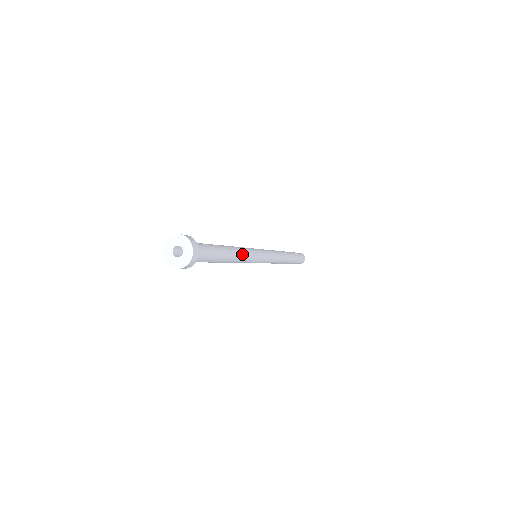
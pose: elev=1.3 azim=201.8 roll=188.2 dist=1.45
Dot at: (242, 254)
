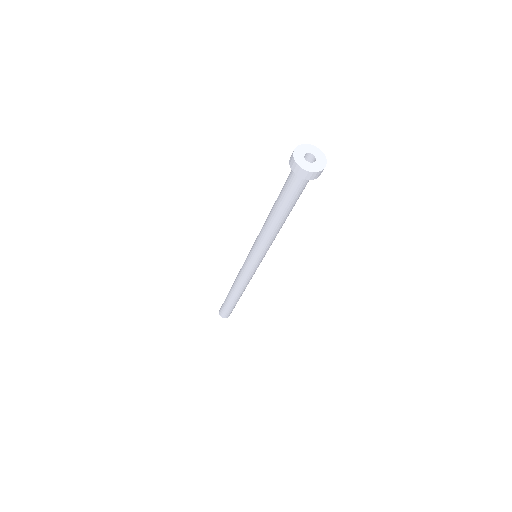
Dot at: occluded
